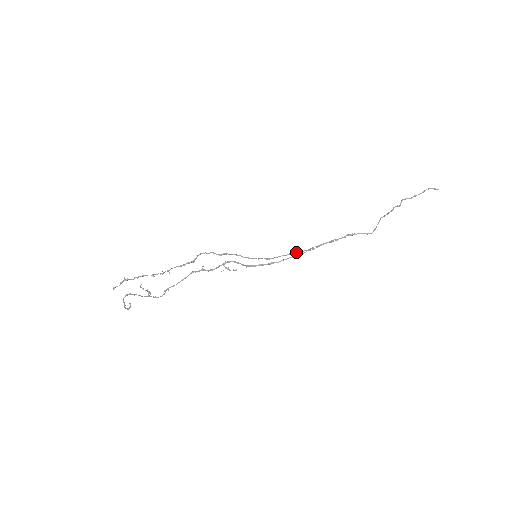
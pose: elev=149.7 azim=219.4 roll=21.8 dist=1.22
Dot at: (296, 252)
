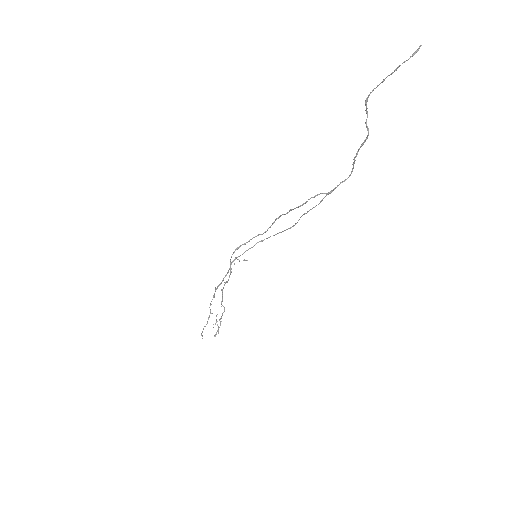
Dot at: occluded
